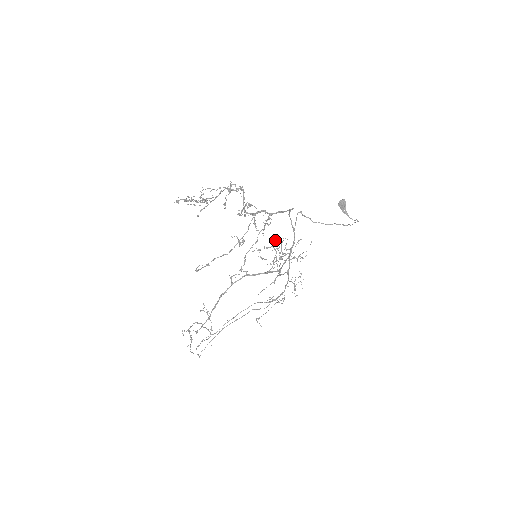
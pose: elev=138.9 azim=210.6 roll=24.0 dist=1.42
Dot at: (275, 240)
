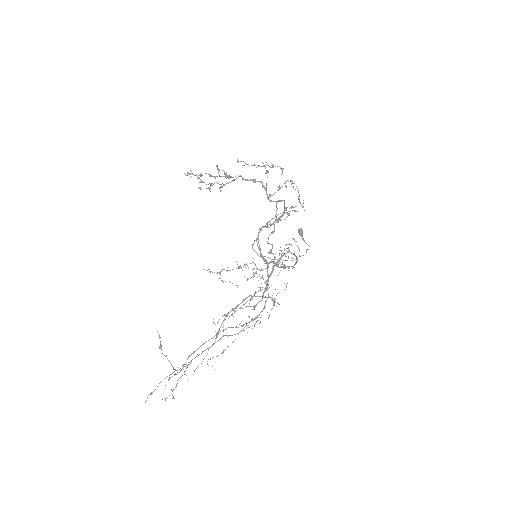
Dot at: (237, 262)
